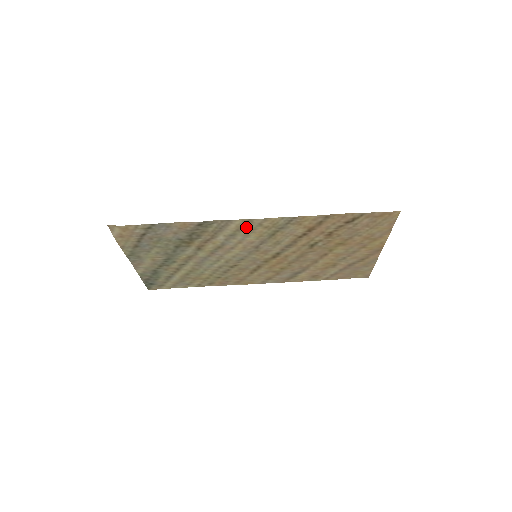
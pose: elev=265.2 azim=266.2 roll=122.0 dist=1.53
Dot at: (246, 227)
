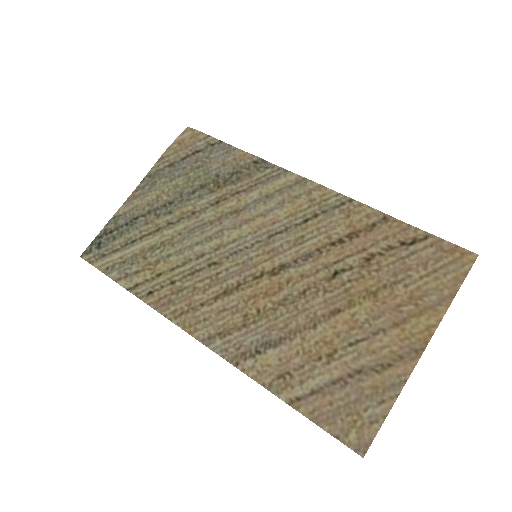
Dot at: (292, 190)
